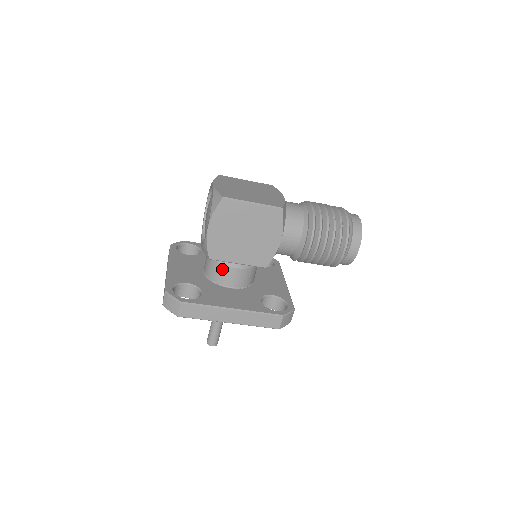
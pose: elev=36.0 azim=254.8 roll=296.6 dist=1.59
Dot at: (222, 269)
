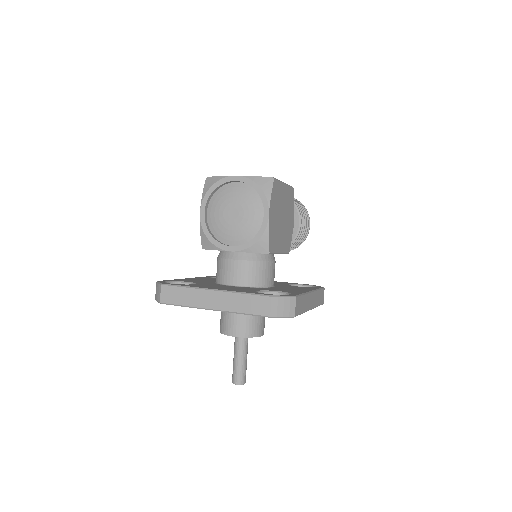
Dot at: (266, 267)
